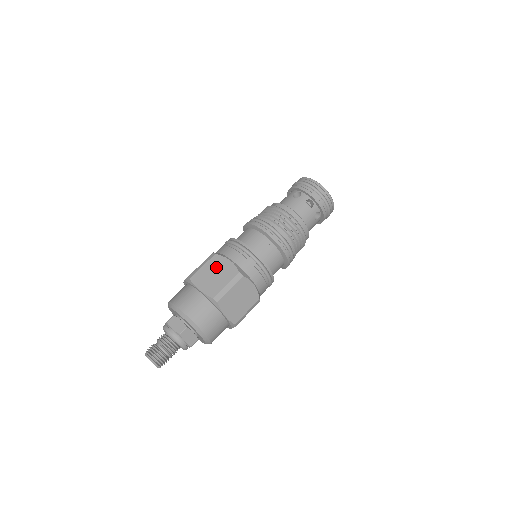
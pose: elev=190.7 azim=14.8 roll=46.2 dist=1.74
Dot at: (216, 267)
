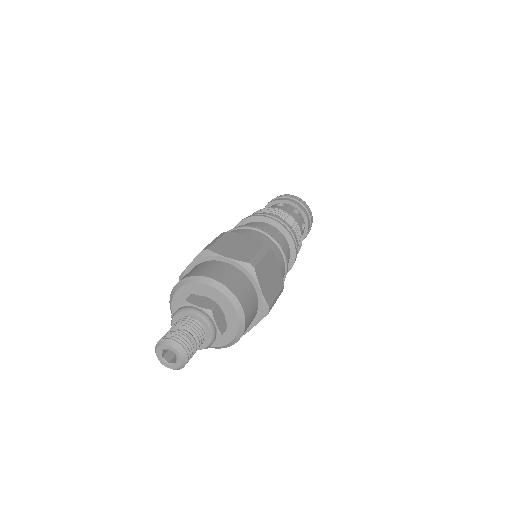
Dot at: (235, 240)
